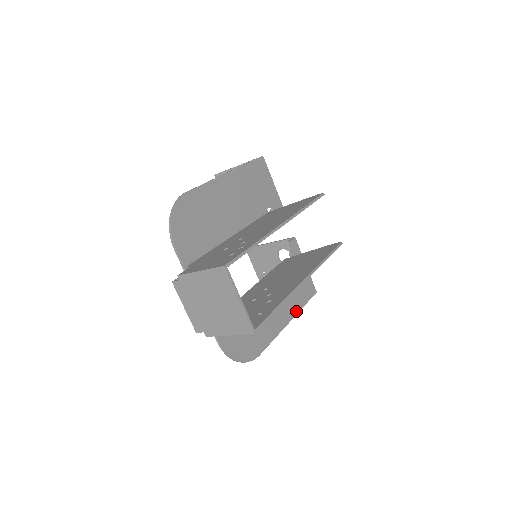
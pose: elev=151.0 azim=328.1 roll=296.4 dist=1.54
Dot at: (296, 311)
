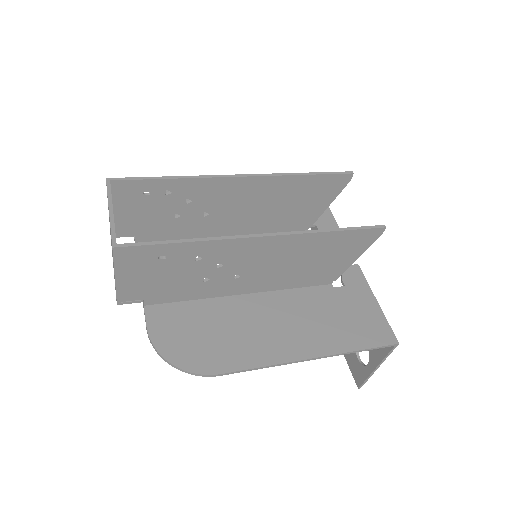
Dot at: (333, 350)
